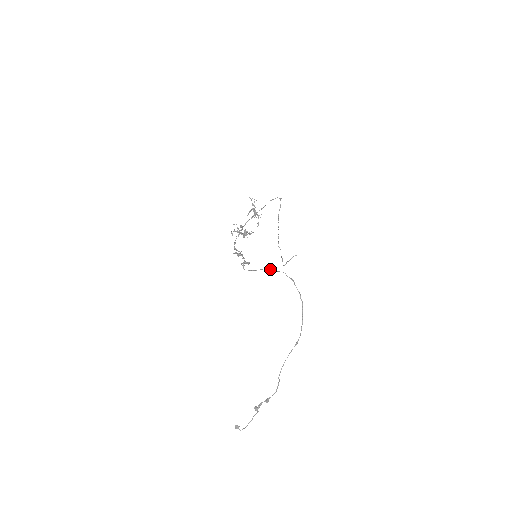
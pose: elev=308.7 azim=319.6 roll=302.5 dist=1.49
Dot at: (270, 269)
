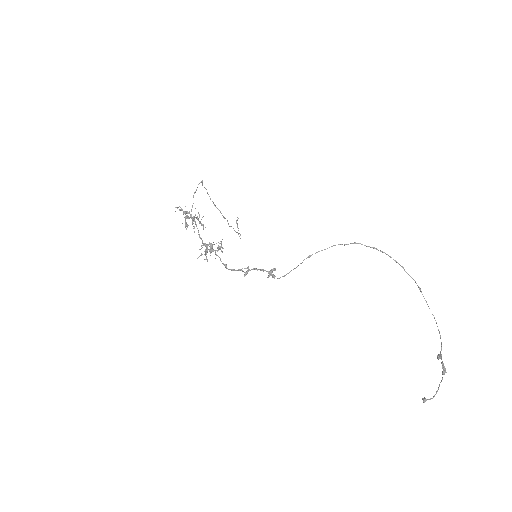
Dot at: occluded
